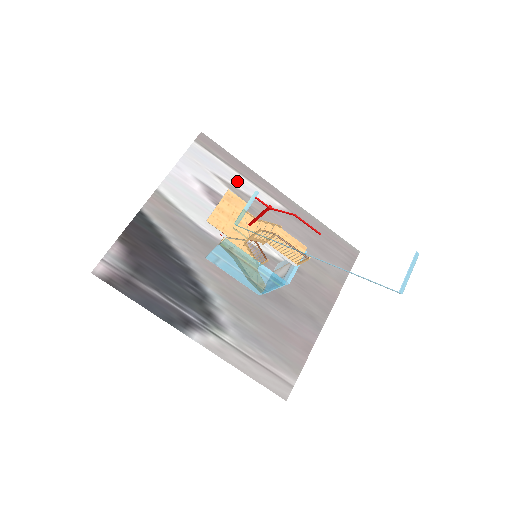
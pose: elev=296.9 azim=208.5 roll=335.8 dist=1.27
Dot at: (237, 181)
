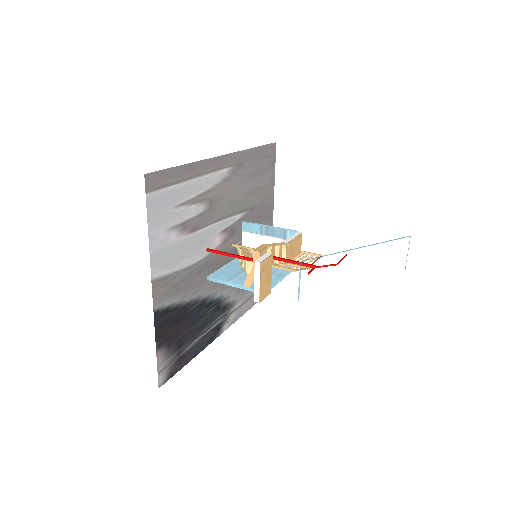
Dot at: (194, 189)
